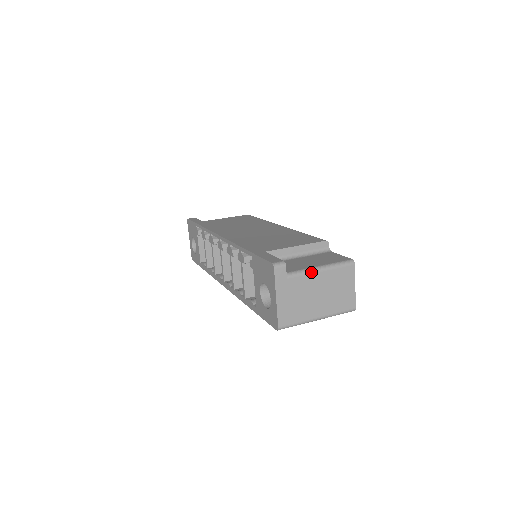
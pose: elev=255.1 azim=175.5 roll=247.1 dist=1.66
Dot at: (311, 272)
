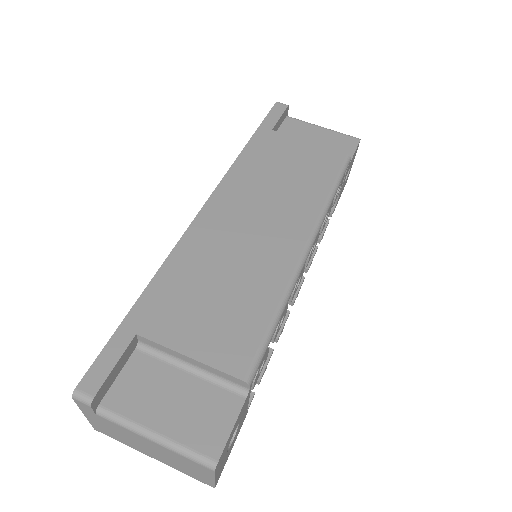
Dot at: (135, 432)
